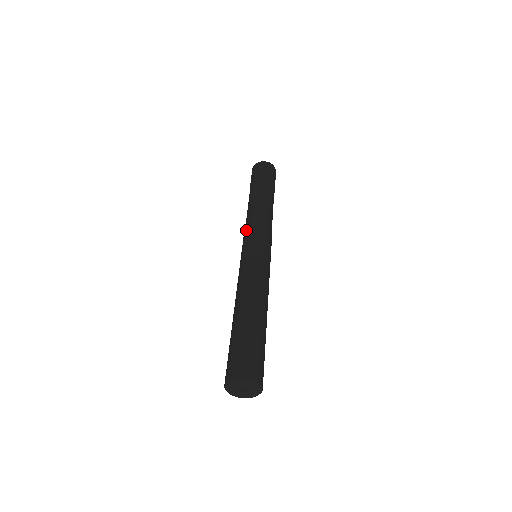
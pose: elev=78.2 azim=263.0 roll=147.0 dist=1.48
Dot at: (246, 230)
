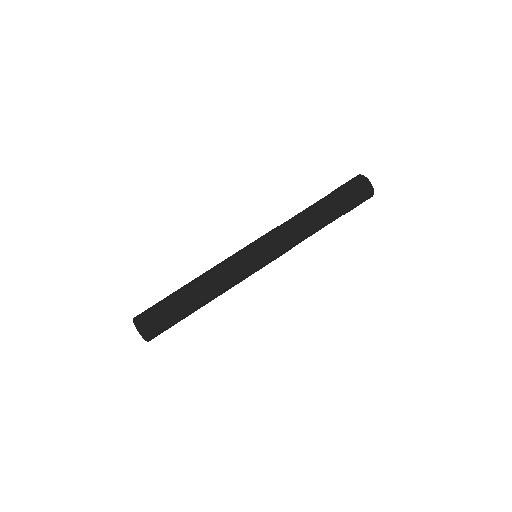
Dot at: (271, 231)
